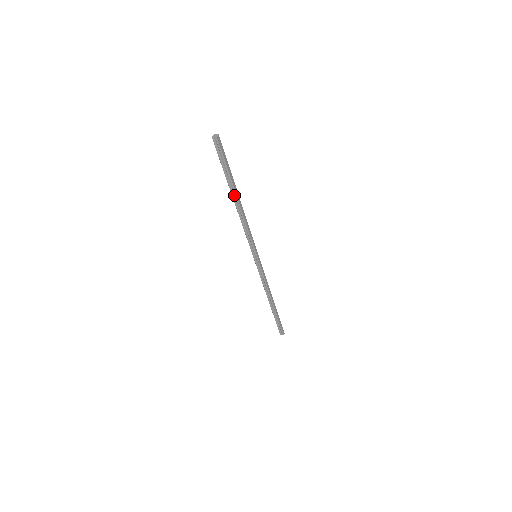
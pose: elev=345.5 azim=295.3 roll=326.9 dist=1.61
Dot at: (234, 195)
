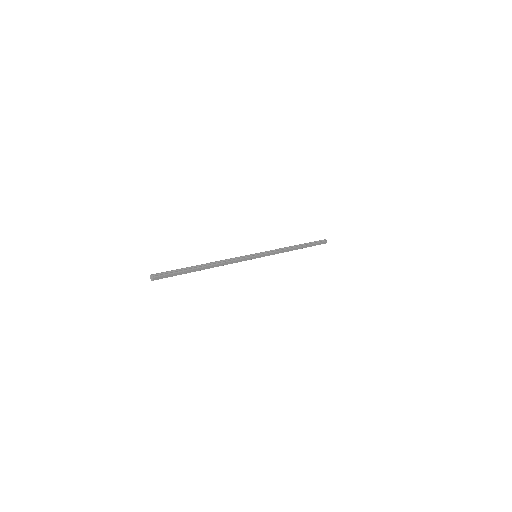
Dot at: (201, 268)
